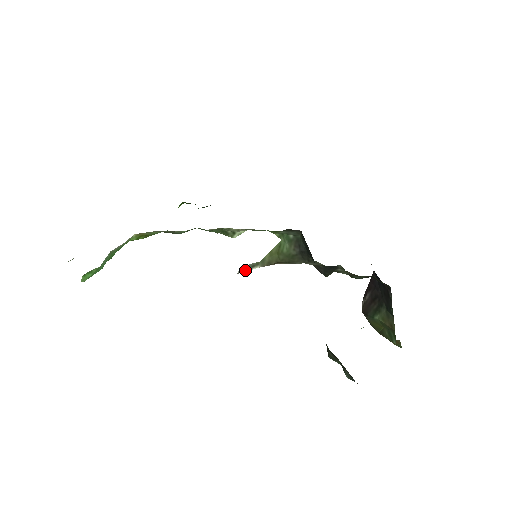
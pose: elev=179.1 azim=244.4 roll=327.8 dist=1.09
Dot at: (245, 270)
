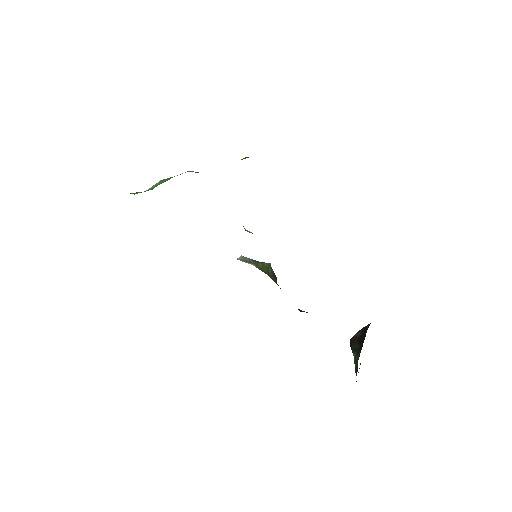
Dot at: (243, 261)
